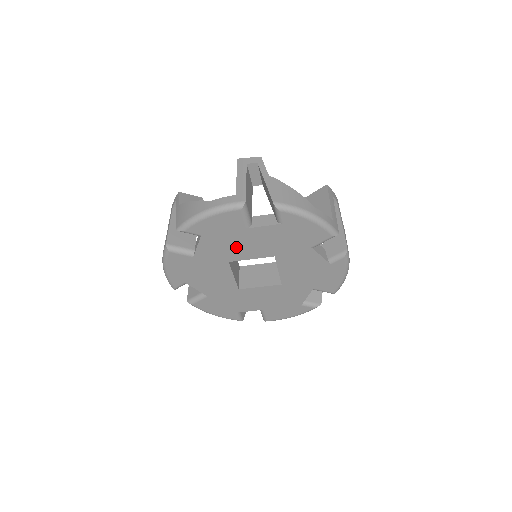
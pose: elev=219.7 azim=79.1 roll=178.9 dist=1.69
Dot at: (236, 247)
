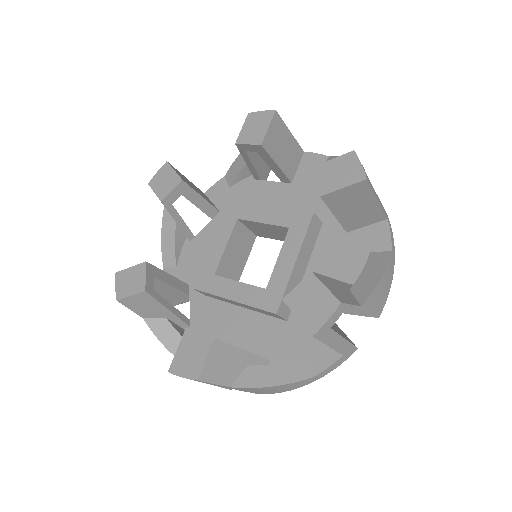
Dot at: occluded
